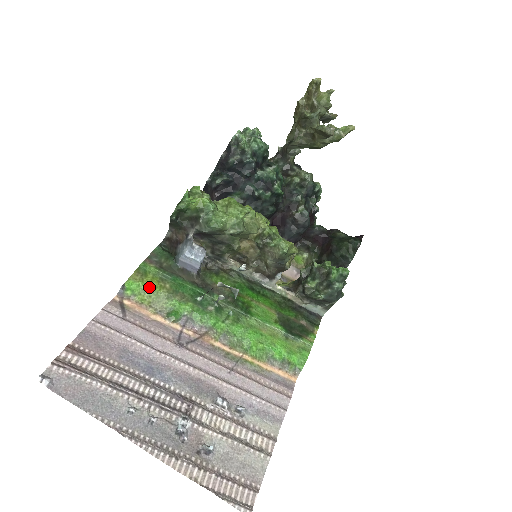
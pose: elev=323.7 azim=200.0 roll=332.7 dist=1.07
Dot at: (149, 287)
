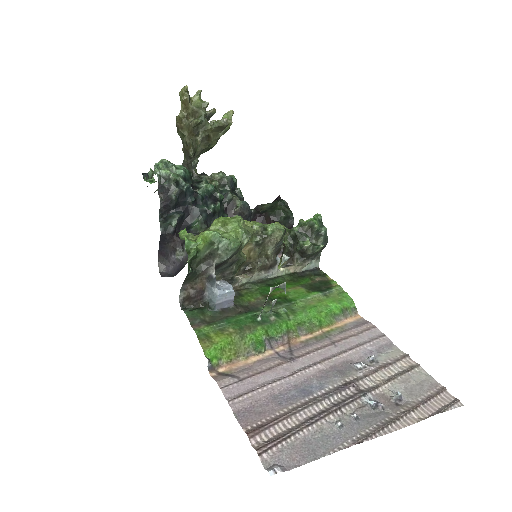
Dot at: (223, 343)
